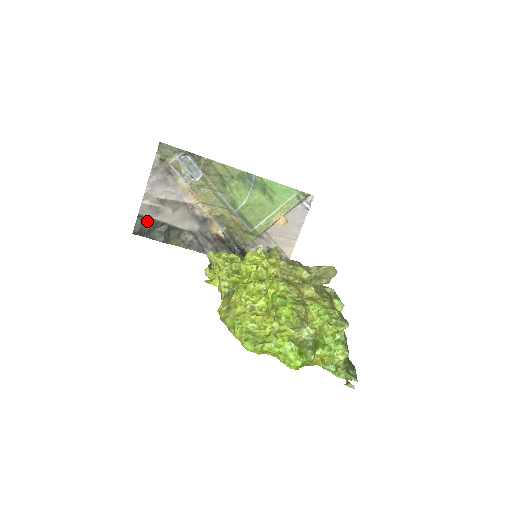
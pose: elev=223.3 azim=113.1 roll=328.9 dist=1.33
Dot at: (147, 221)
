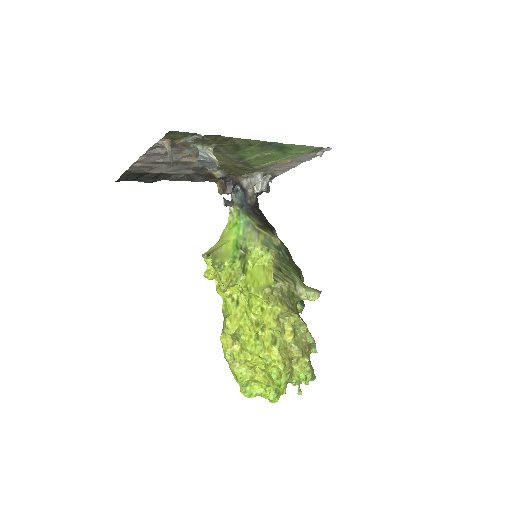
Dot at: (135, 174)
